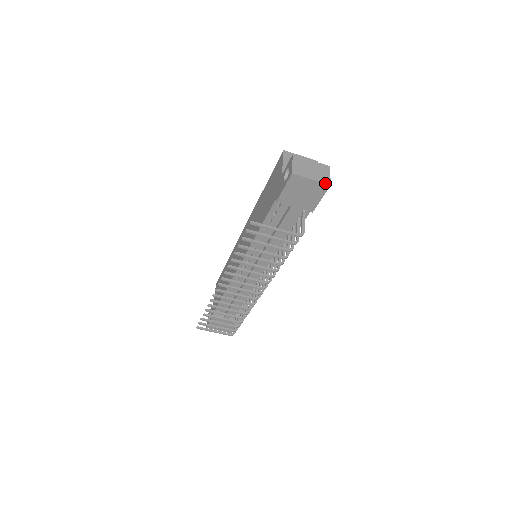
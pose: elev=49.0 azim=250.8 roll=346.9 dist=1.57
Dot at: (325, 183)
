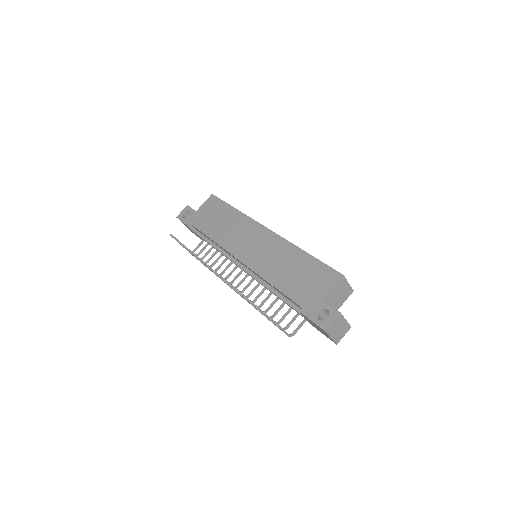
Dot at: (336, 342)
